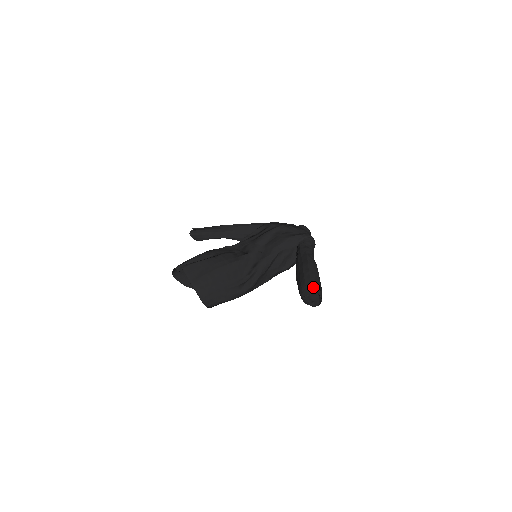
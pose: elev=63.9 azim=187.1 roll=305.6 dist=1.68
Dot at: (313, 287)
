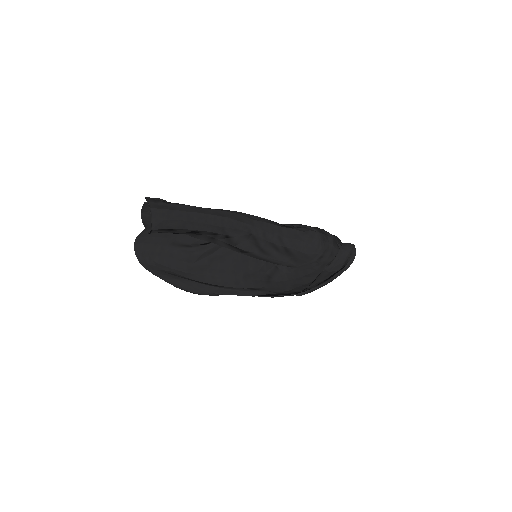
Dot at: (158, 199)
